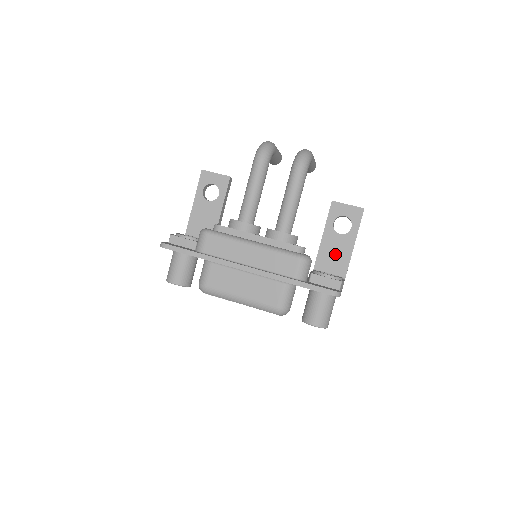
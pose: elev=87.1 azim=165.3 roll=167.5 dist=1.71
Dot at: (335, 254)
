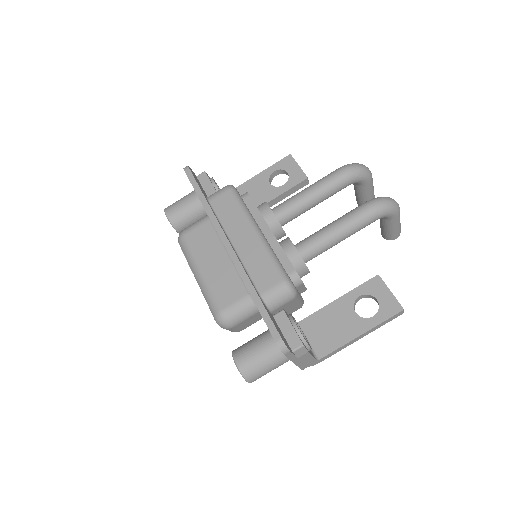
Dot at: (332, 327)
